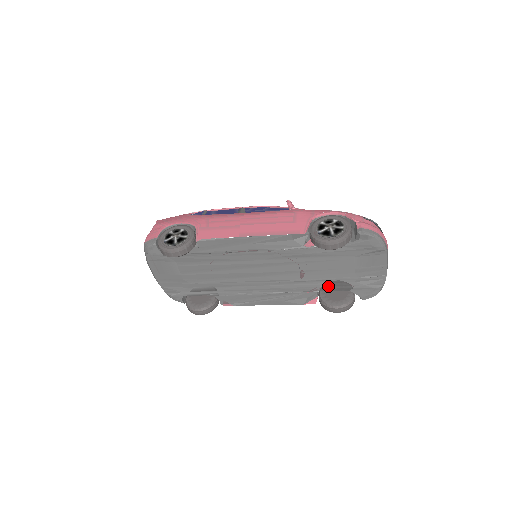
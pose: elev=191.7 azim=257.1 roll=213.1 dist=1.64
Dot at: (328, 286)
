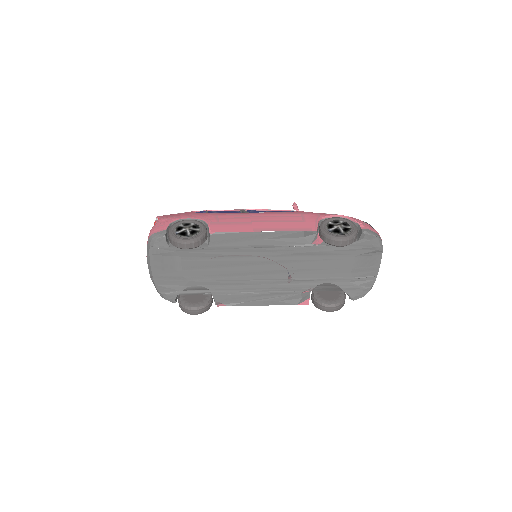
Dot at: (324, 286)
